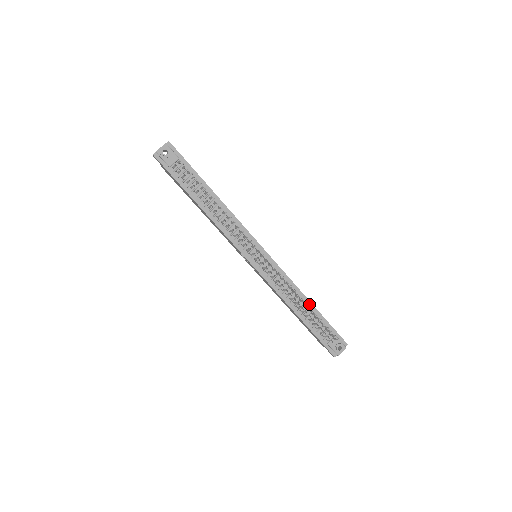
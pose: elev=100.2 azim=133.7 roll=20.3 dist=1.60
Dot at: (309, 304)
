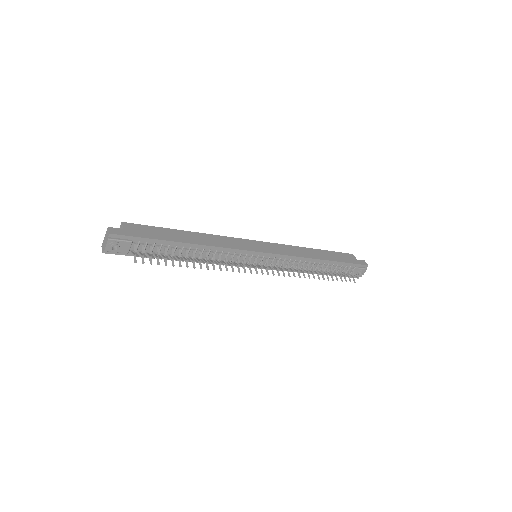
Dot at: (323, 262)
